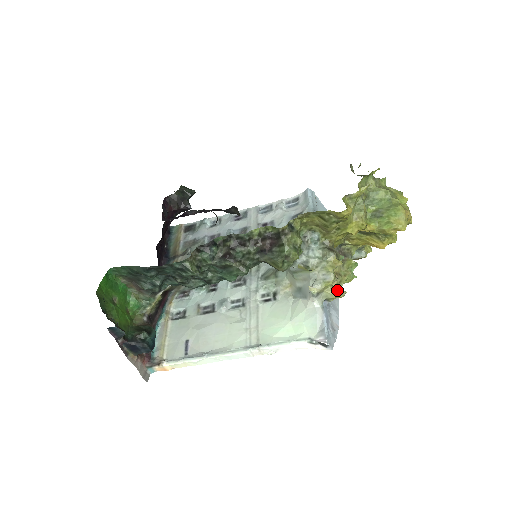
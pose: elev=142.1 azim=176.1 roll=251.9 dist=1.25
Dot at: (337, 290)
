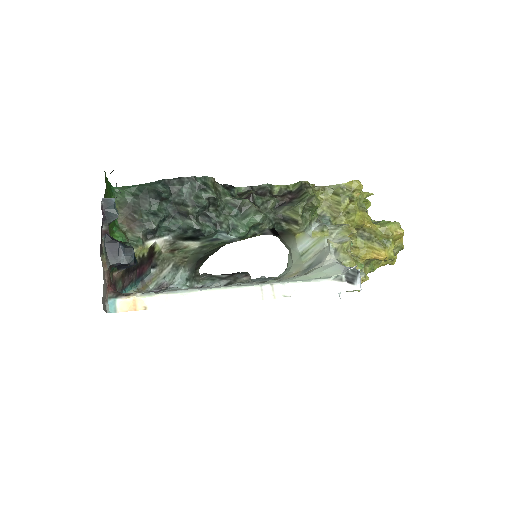
Dot at: (352, 259)
